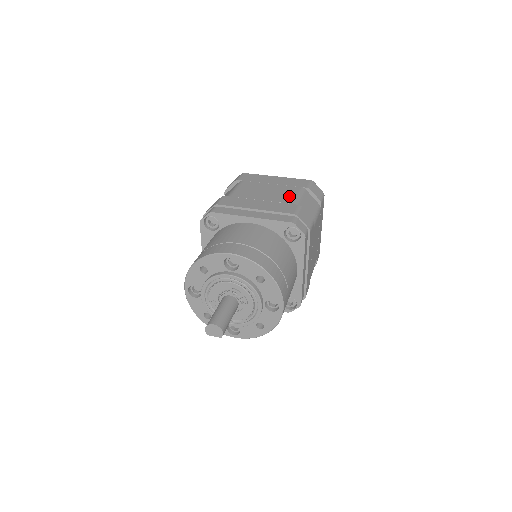
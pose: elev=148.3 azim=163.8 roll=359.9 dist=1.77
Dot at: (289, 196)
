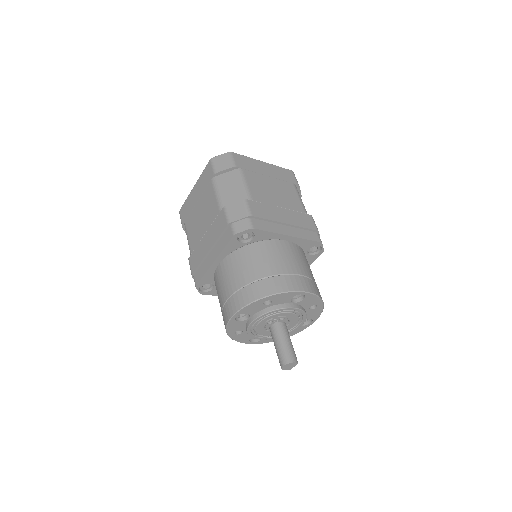
Dot at: (213, 204)
